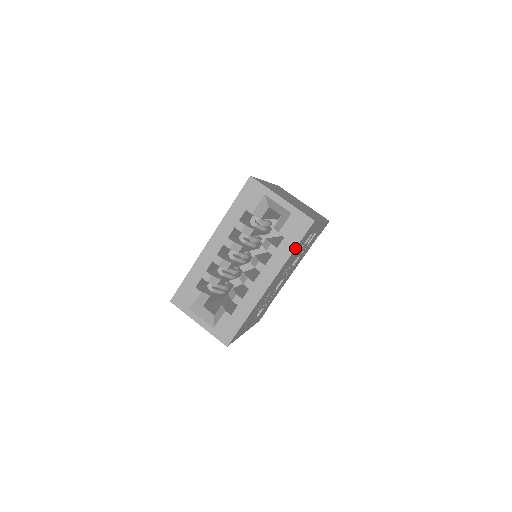
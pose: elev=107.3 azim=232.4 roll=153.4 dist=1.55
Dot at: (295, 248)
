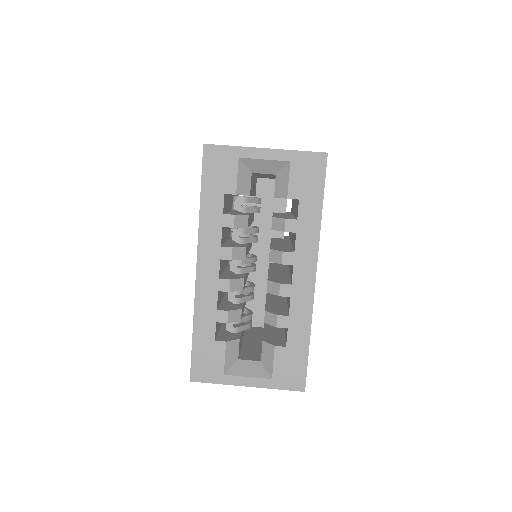
Dot at: (322, 205)
